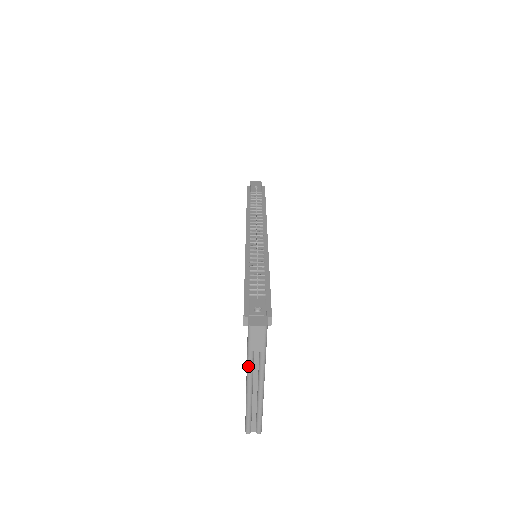
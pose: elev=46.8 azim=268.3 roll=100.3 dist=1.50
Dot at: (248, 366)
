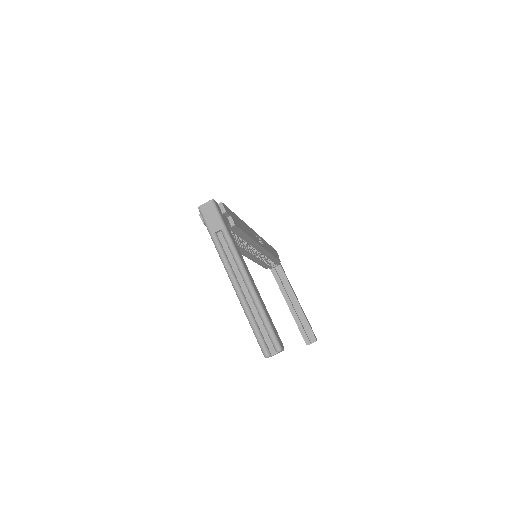
Dot at: (219, 254)
